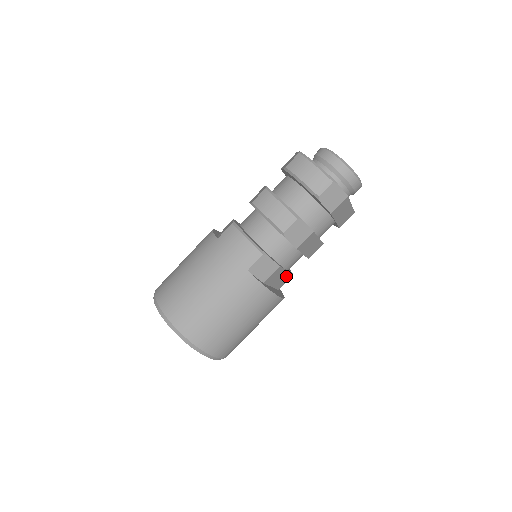
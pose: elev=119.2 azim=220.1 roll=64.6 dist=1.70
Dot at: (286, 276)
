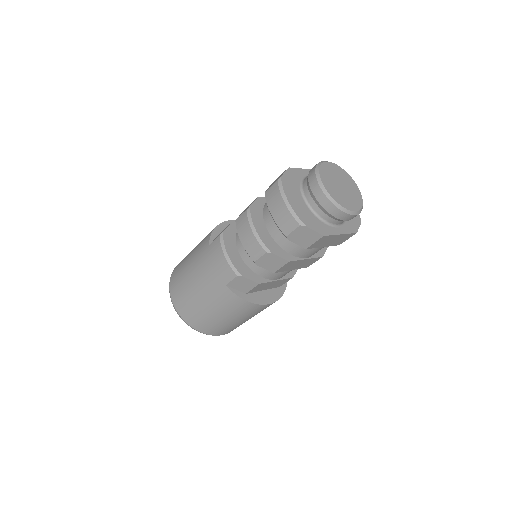
Dot at: (281, 281)
